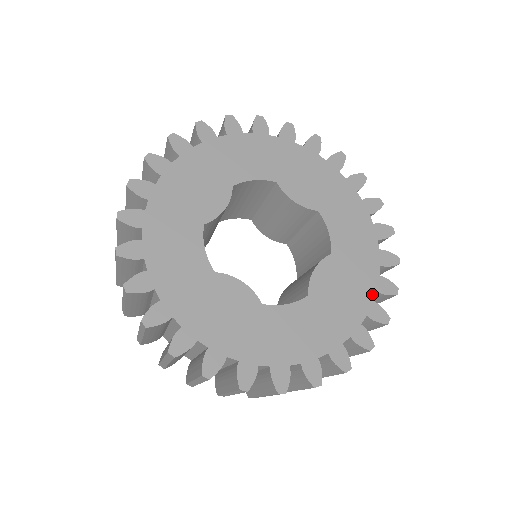
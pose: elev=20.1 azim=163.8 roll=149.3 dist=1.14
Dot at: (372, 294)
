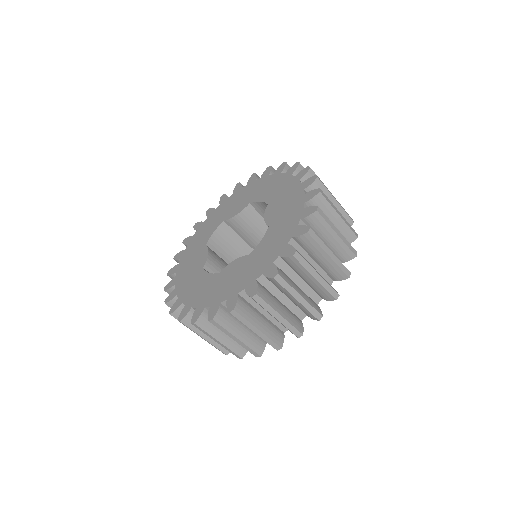
Dot at: (241, 289)
